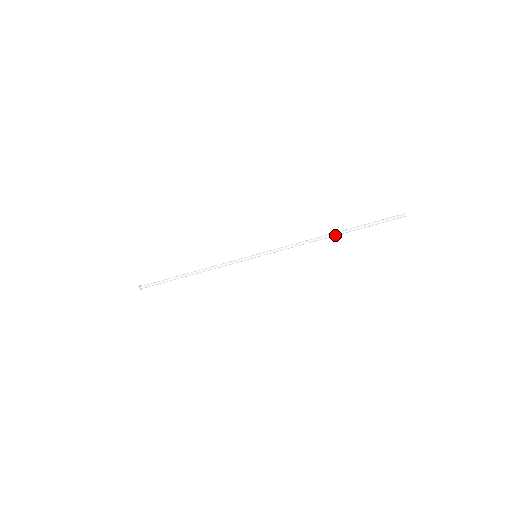
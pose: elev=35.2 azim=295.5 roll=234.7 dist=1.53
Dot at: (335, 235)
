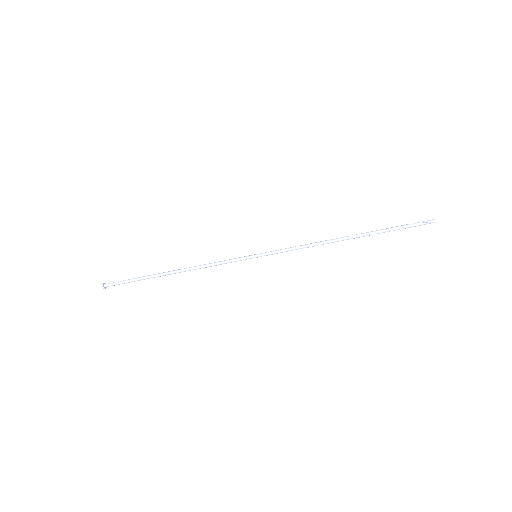
Dot at: (353, 238)
